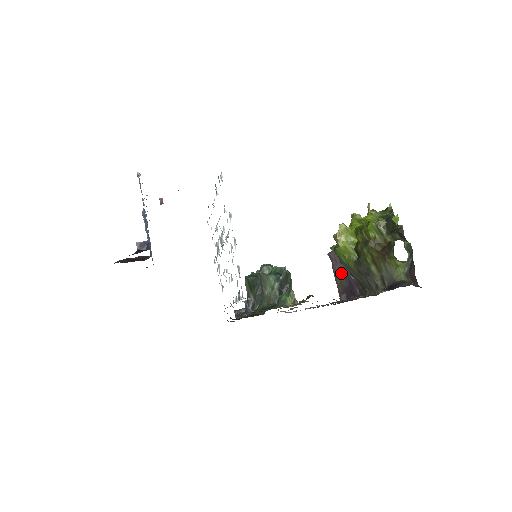
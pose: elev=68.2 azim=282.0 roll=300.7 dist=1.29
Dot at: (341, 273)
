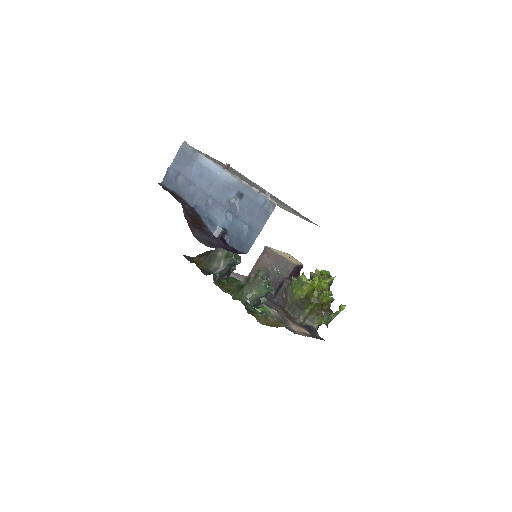
Dot at: (266, 266)
